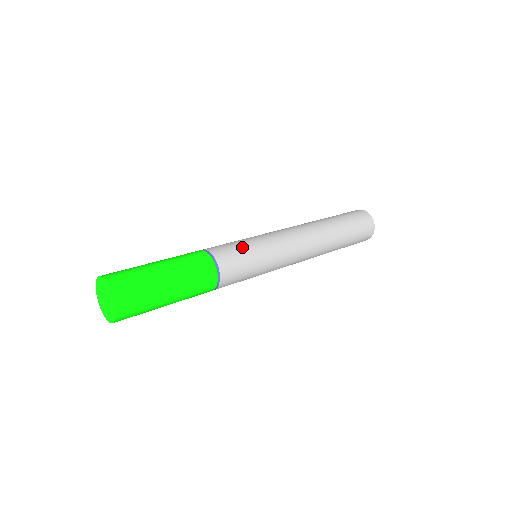
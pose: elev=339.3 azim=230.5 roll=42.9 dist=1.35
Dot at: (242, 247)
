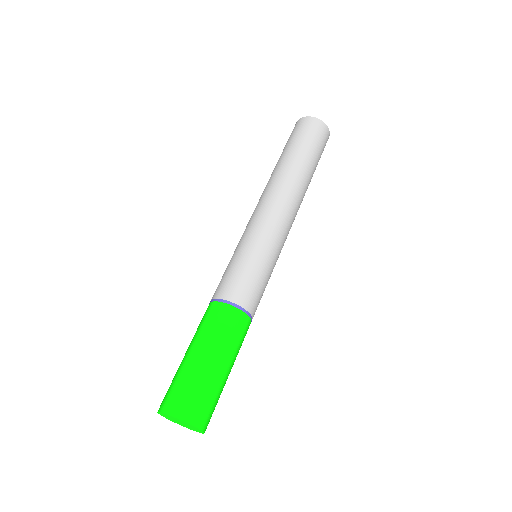
Dot at: (266, 282)
